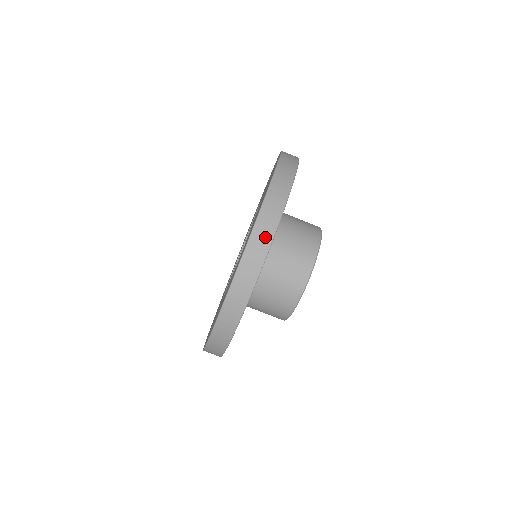
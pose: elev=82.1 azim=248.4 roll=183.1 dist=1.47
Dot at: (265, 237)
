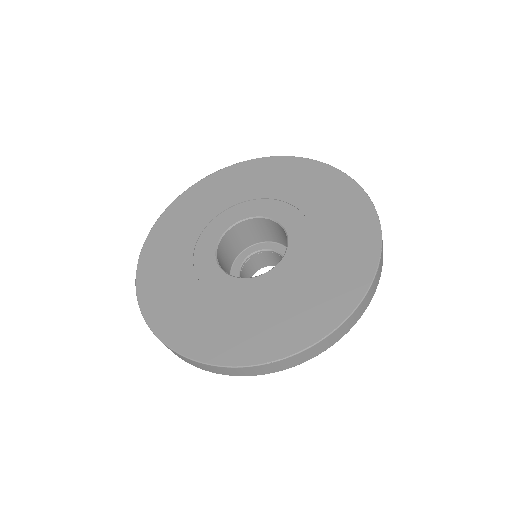
Dot at: (197, 366)
